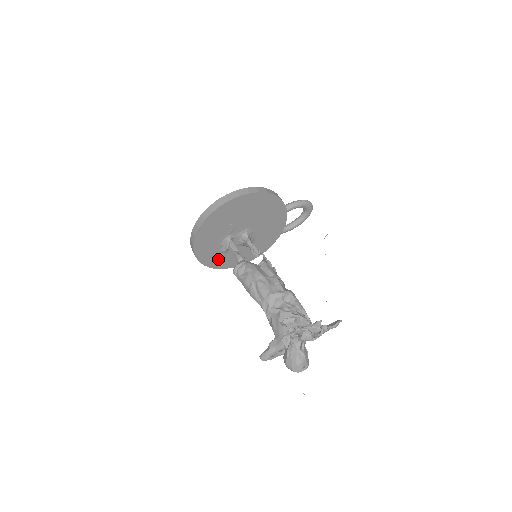
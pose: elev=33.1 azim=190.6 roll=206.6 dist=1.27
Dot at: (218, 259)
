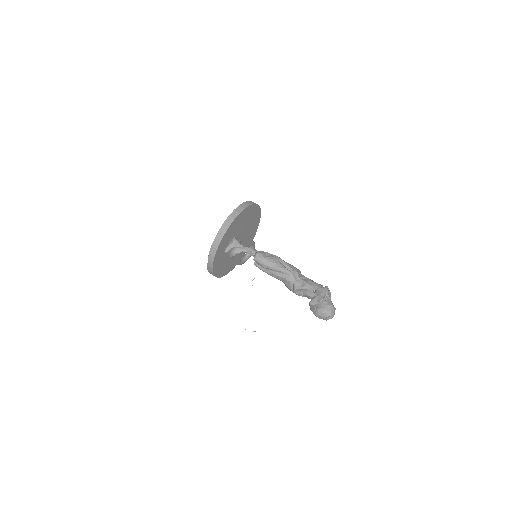
Dot at: (219, 257)
